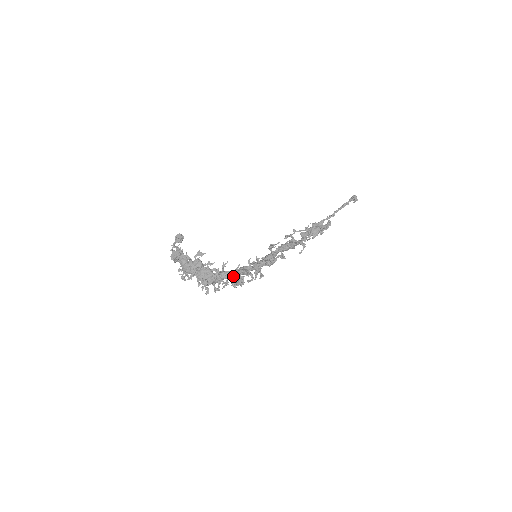
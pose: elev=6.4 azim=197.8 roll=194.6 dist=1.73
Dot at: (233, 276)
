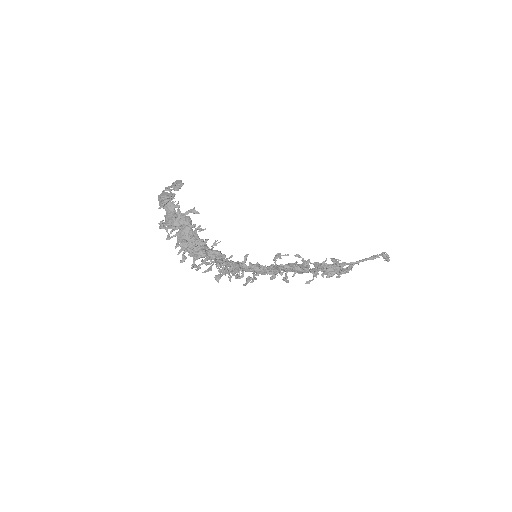
Dot at: (221, 265)
